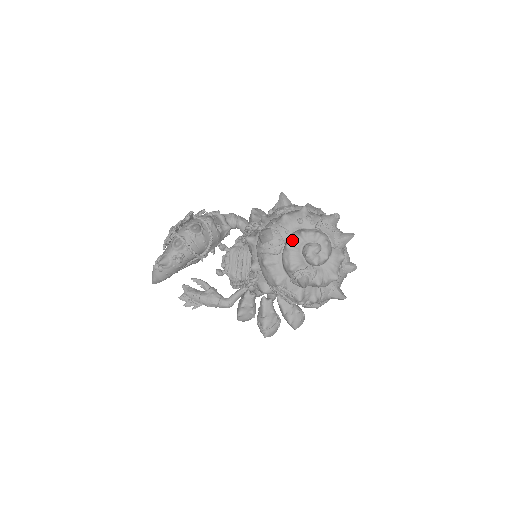
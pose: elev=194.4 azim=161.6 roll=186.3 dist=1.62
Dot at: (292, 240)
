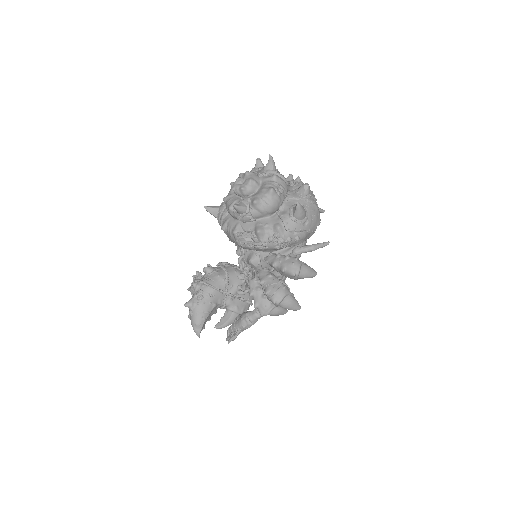
Dot at: (228, 194)
